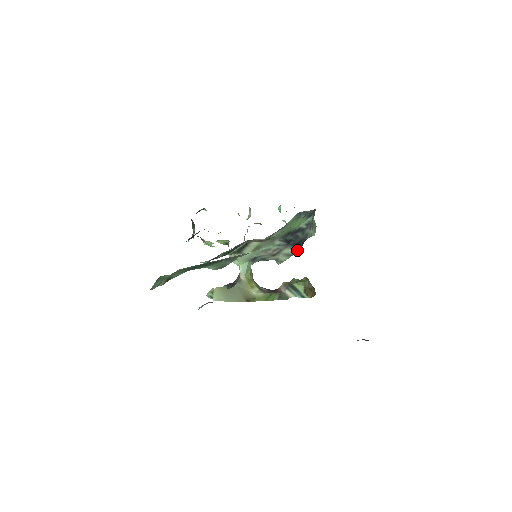
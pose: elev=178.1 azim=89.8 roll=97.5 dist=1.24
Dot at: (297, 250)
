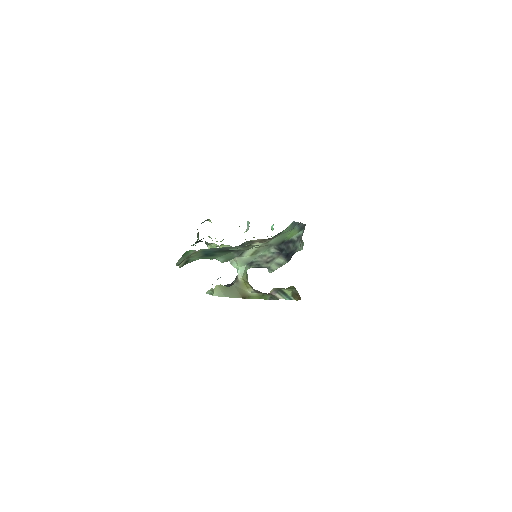
Dot at: (287, 261)
